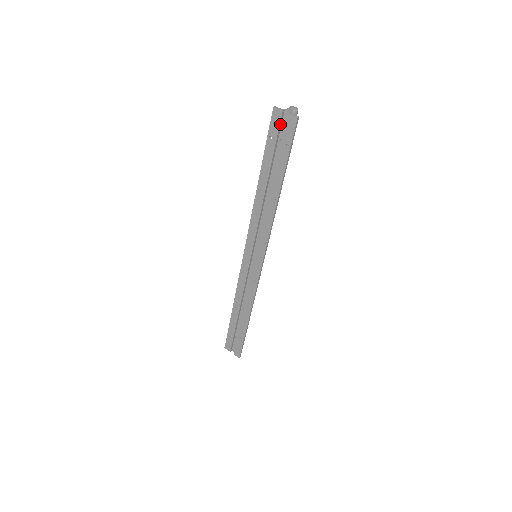
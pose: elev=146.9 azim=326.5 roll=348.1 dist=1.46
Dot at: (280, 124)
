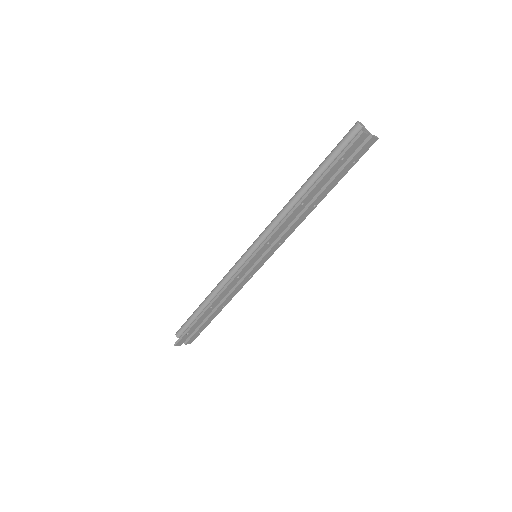
Dot at: (358, 145)
